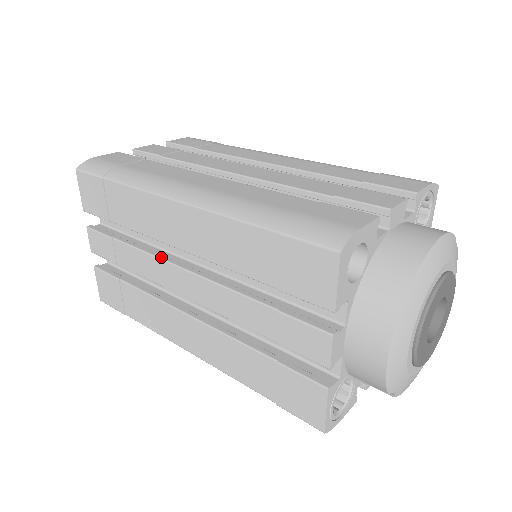
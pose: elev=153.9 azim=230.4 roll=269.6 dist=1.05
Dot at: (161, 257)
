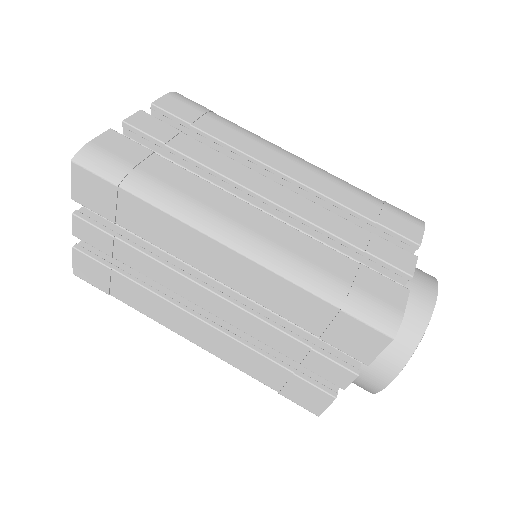
Dot at: (182, 273)
